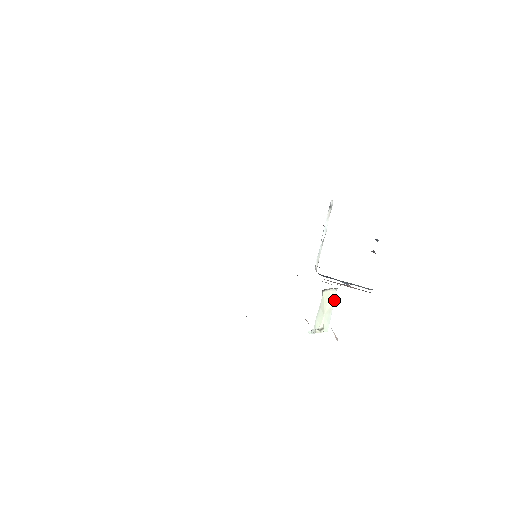
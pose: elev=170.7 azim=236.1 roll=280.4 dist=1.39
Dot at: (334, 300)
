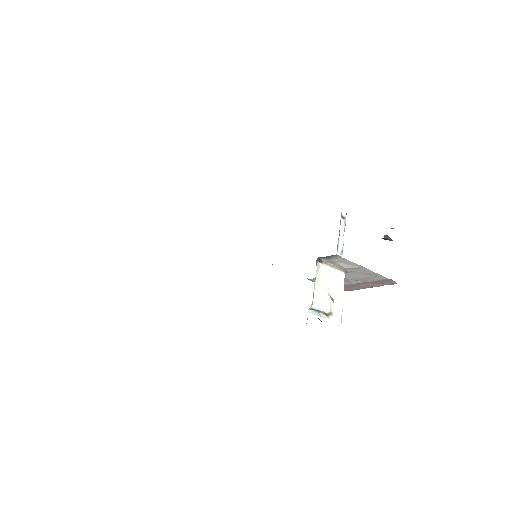
Dot at: (343, 284)
